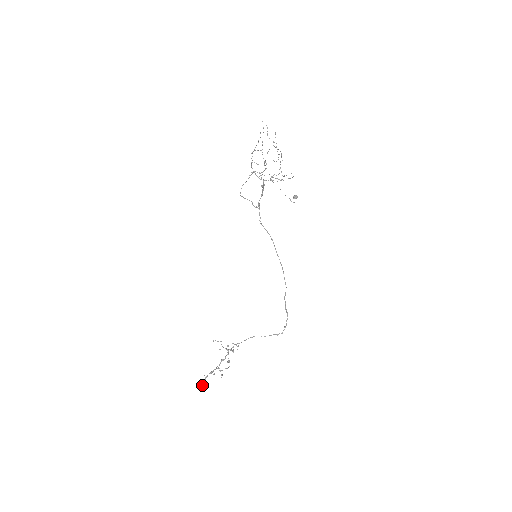
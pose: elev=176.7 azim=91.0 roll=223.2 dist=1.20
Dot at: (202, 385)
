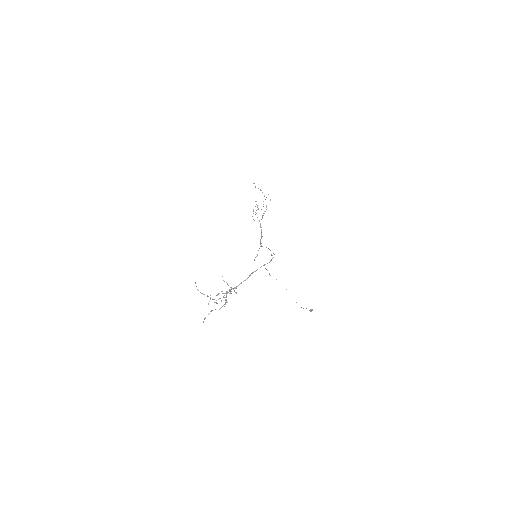
Dot at: (196, 286)
